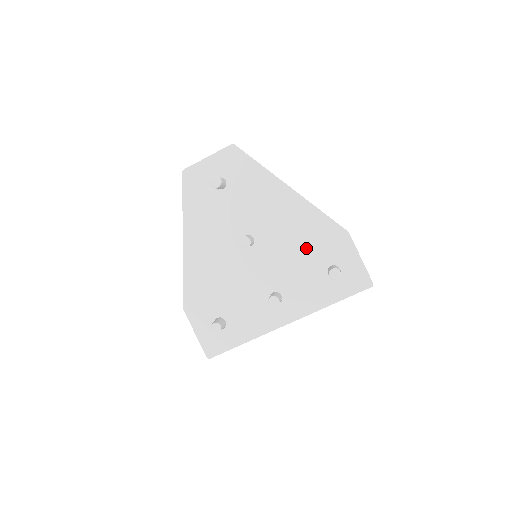
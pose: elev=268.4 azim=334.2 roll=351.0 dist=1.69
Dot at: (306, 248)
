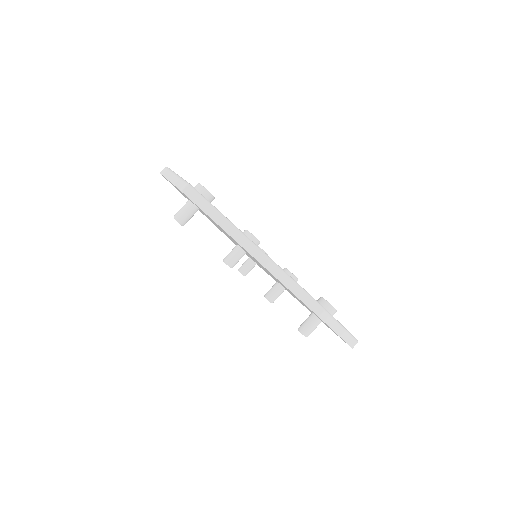
Dot at: (288, 290)
